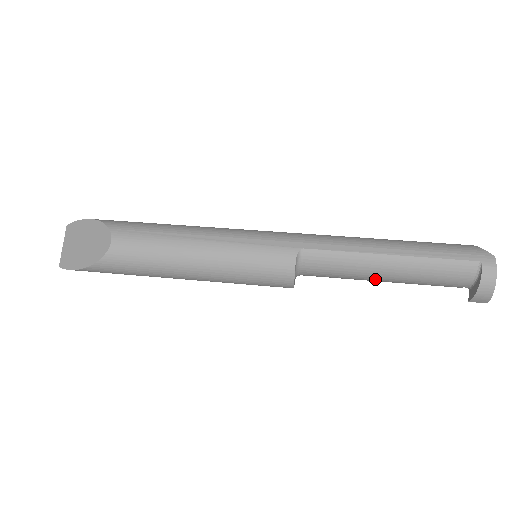
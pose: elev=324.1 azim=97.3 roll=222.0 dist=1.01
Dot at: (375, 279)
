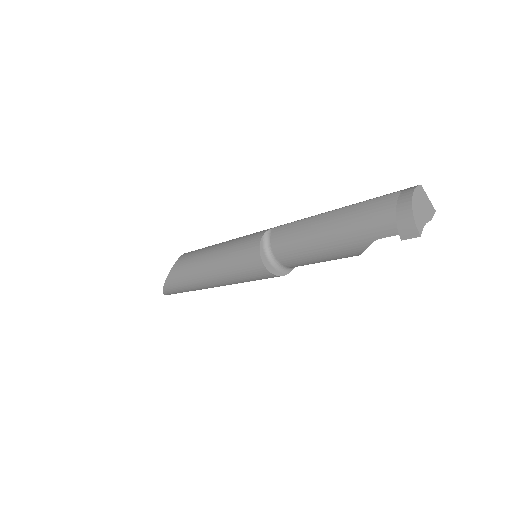
Dot at: (323, 244)
